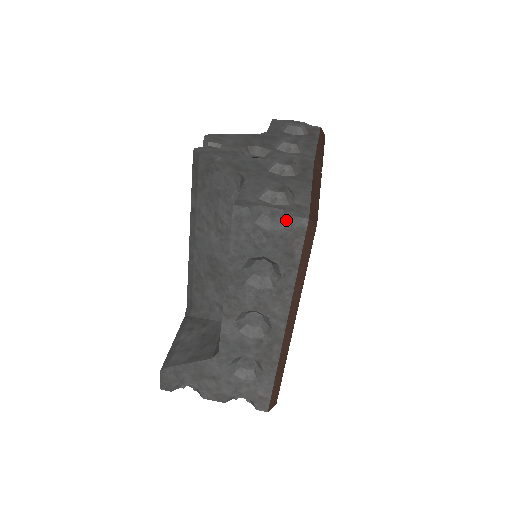
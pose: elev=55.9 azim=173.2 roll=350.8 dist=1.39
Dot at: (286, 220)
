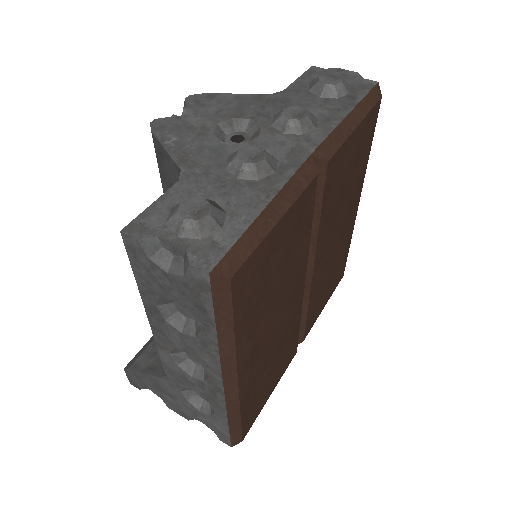
Dot at: (185, 265)
